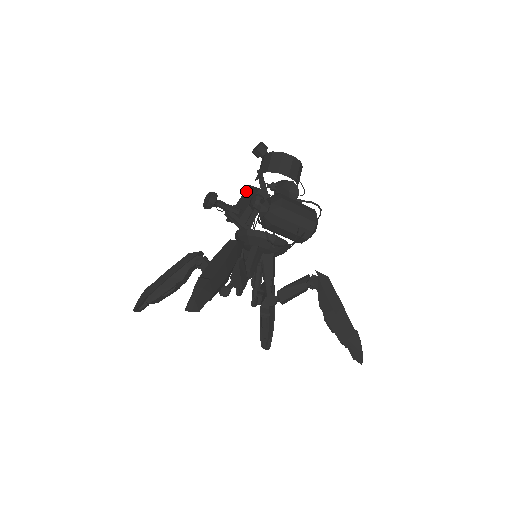
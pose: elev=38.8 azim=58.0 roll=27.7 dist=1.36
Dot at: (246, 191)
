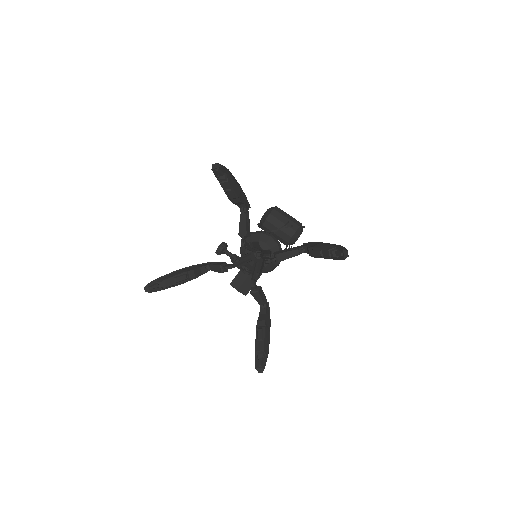
Dot at: occluded
